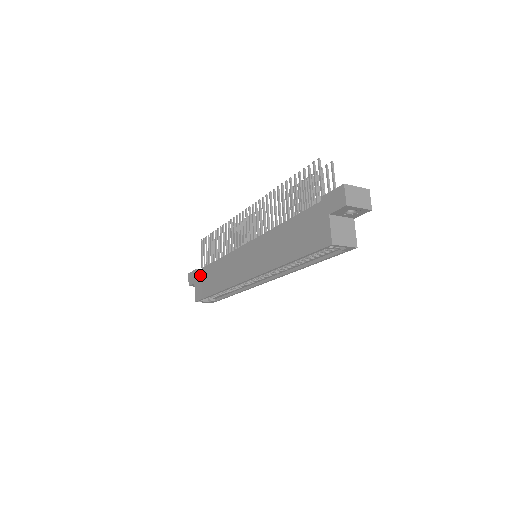
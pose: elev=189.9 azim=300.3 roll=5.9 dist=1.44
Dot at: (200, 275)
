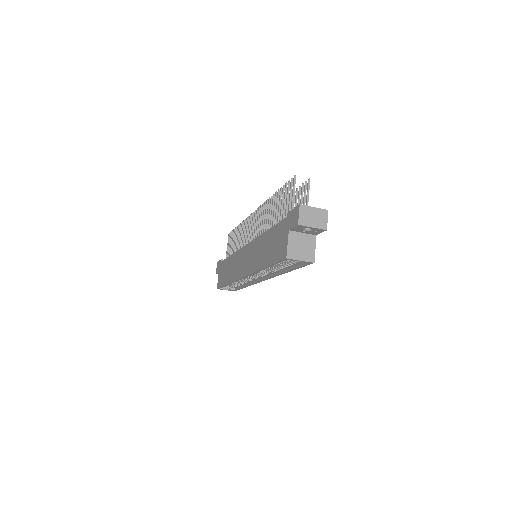
Dot at: (222, 265)
